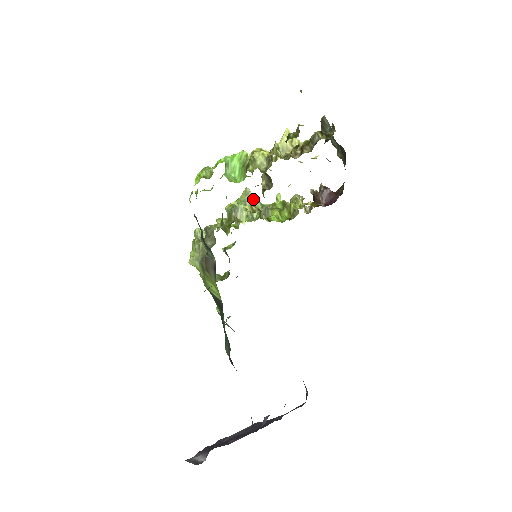
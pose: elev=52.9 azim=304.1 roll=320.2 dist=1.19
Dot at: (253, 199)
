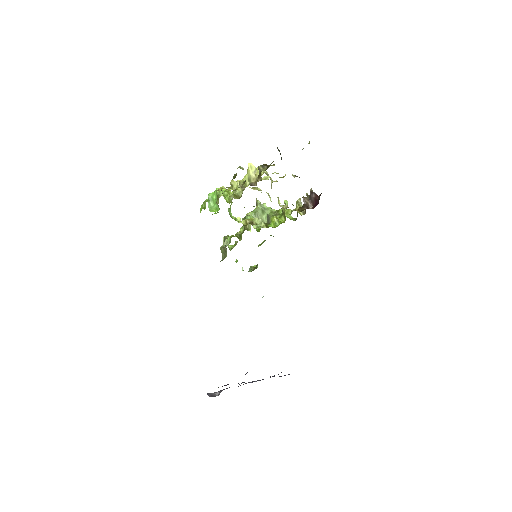
Dot at: (262, 209)
